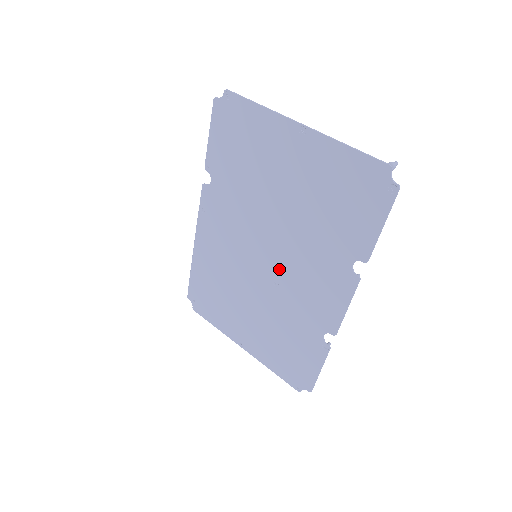
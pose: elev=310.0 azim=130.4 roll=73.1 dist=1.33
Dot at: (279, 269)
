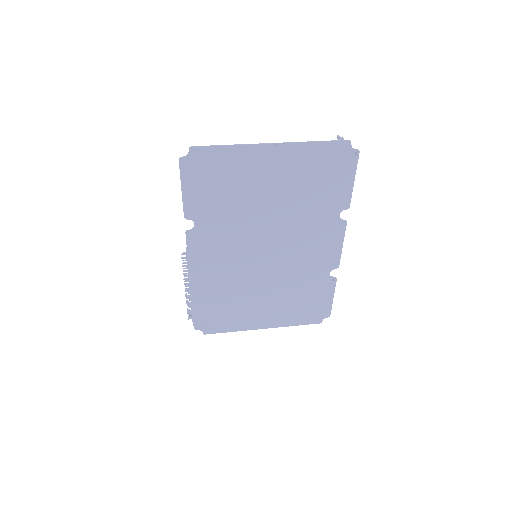
Dot at: (281, 253)
